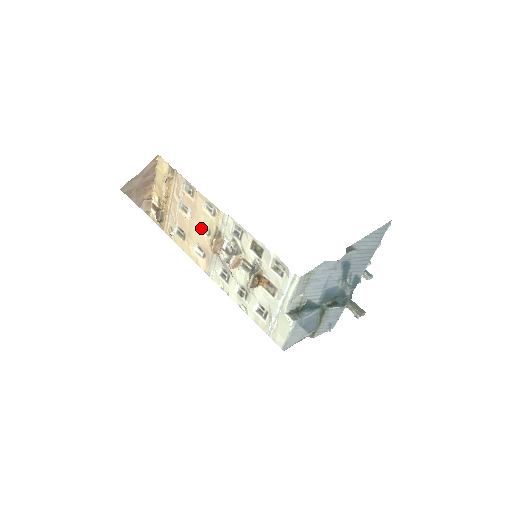
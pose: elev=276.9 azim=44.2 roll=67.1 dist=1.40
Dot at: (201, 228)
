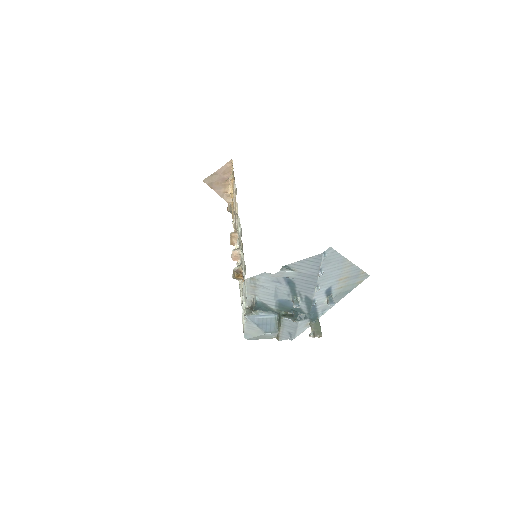
Dot at: occluded
